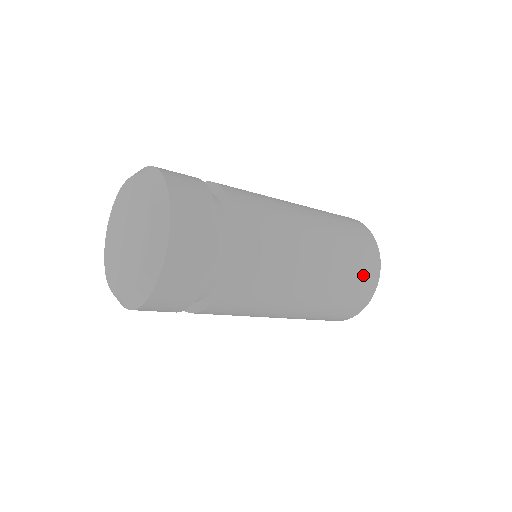
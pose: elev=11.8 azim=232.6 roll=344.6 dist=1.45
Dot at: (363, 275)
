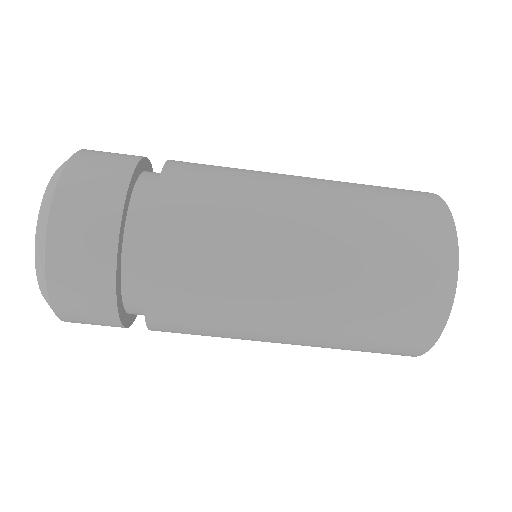
Dot at: (400, 190)
